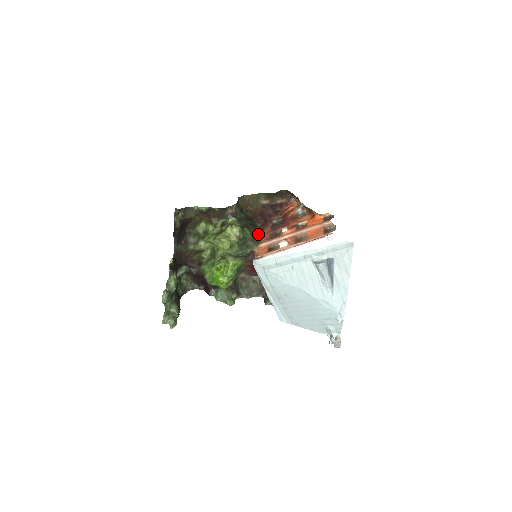
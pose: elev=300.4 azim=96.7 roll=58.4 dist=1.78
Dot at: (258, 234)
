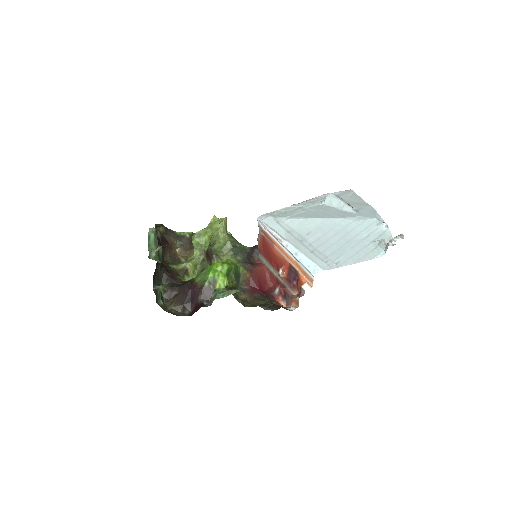
Dot at: occluded
